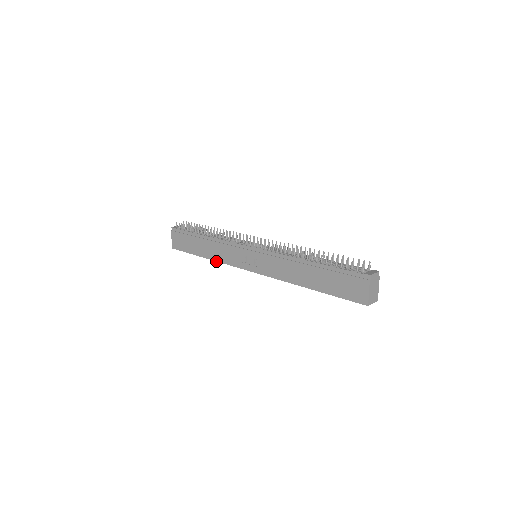
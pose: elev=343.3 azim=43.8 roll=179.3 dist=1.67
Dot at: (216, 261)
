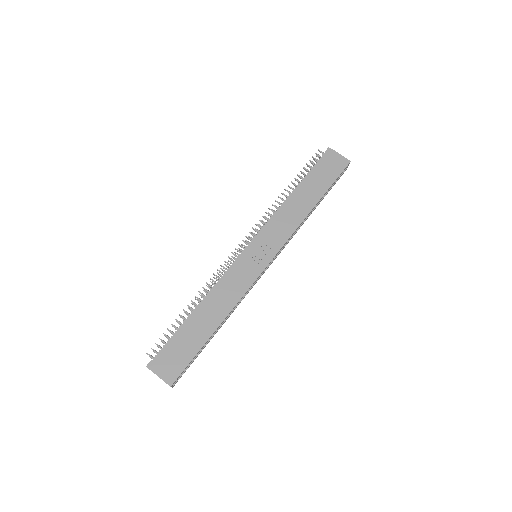
Dot at: (233, 308)
